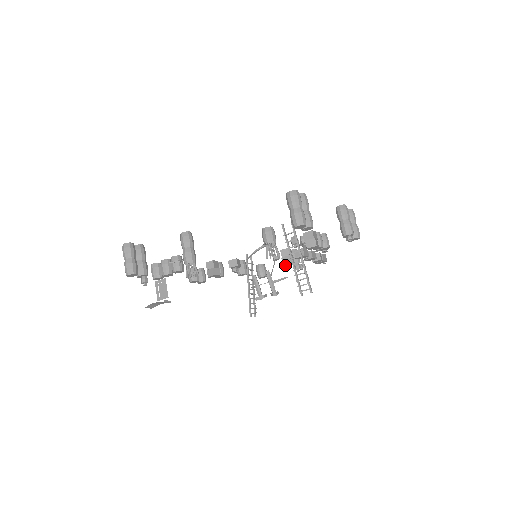
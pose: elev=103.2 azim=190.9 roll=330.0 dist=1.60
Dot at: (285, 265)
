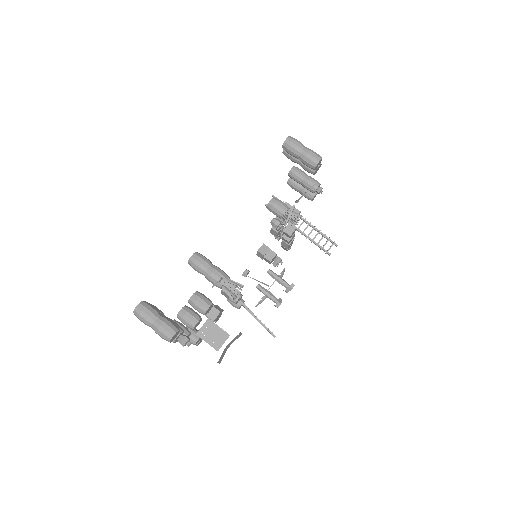
Dot at: (270, 263)
